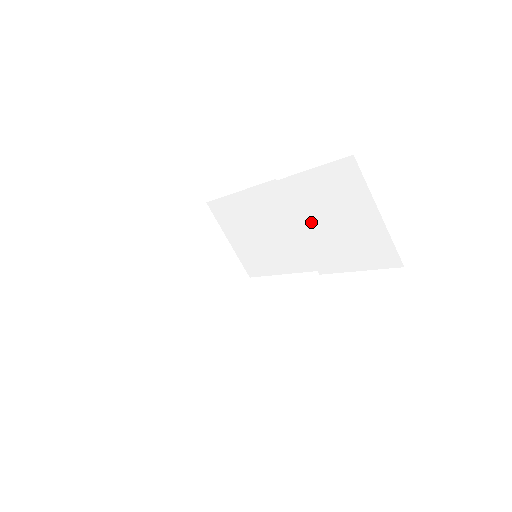
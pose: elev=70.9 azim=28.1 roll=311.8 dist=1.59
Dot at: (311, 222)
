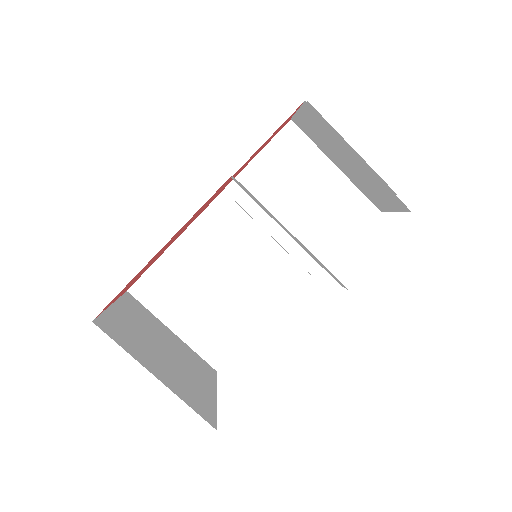
Dot at: (283, 210)
